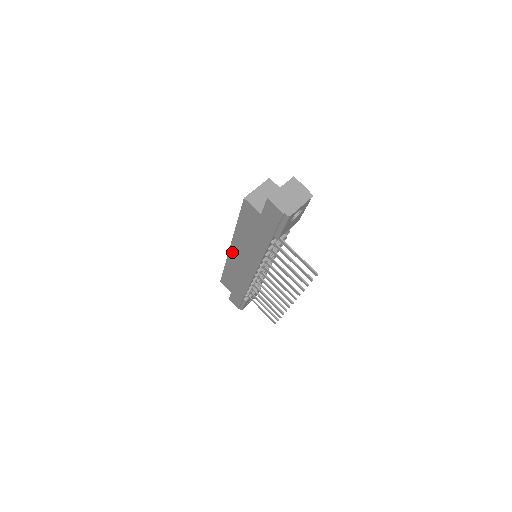
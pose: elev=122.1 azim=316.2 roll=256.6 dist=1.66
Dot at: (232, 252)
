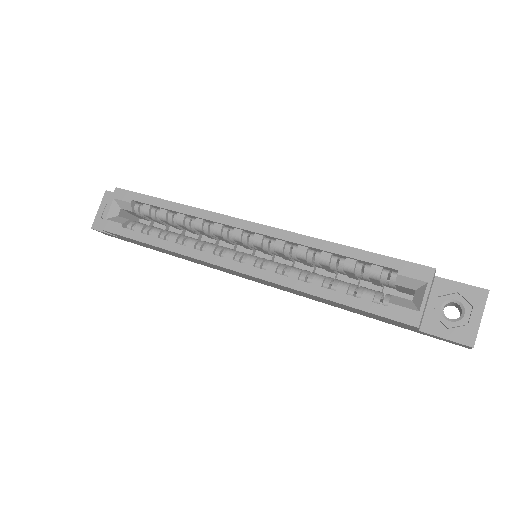
Dot at: (233, 271)
